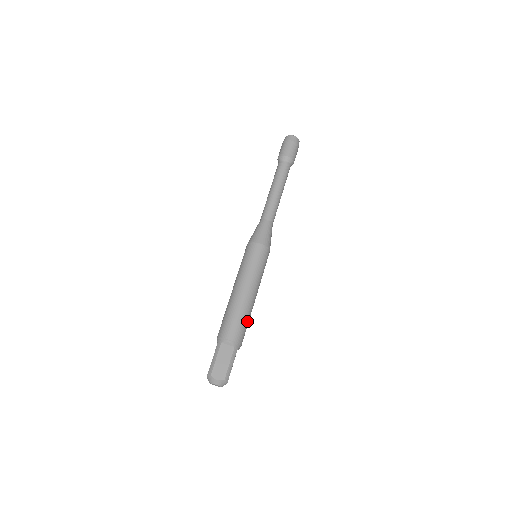
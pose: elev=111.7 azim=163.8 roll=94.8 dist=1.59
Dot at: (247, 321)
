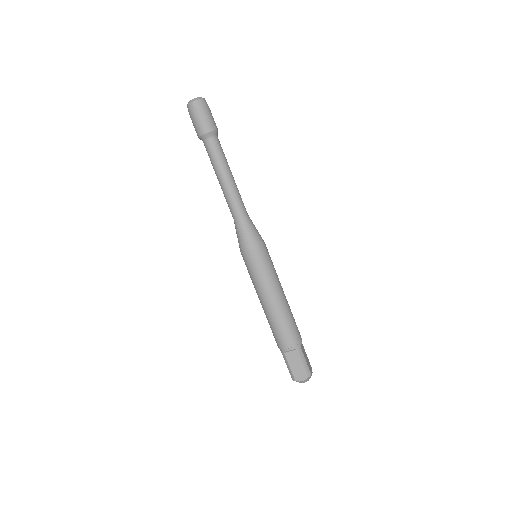
Dot at: (291, 320)
